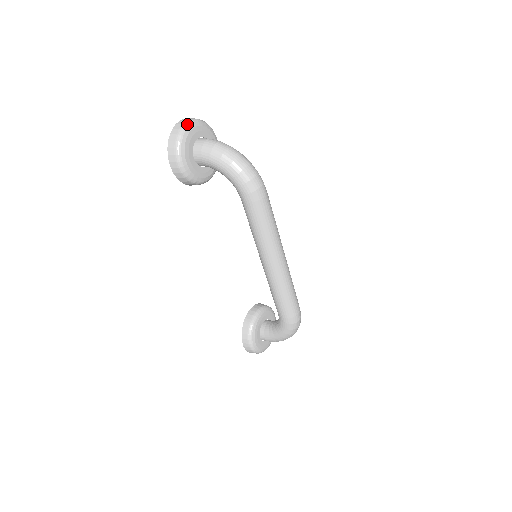
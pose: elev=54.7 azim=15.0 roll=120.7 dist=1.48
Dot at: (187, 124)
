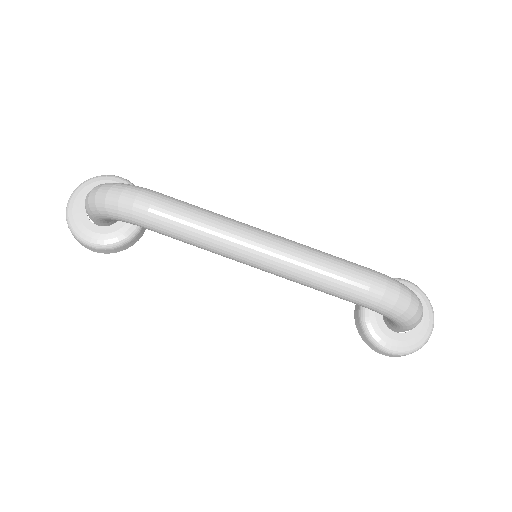
Dot at: (68, 202)
